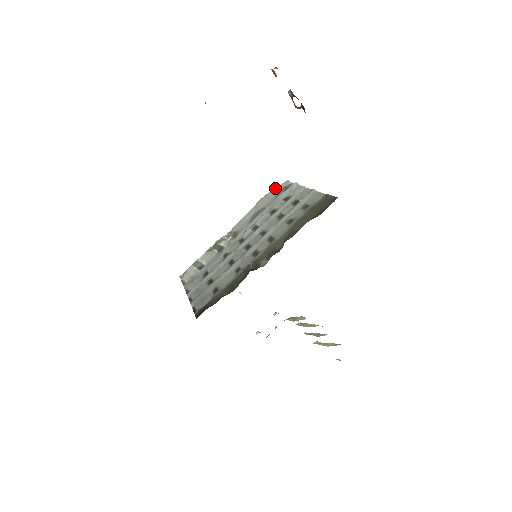
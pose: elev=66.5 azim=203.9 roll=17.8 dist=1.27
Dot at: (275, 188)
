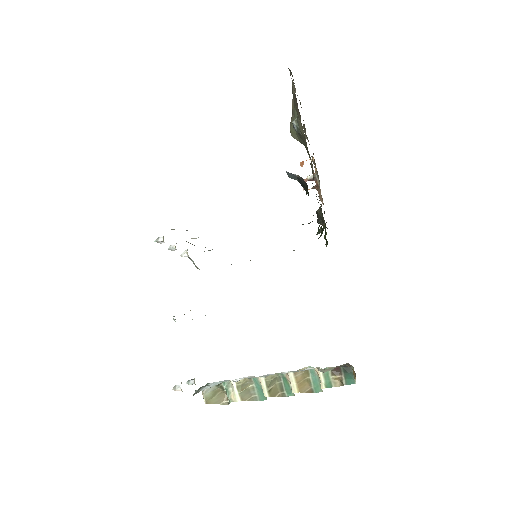
Dot at: occluded
